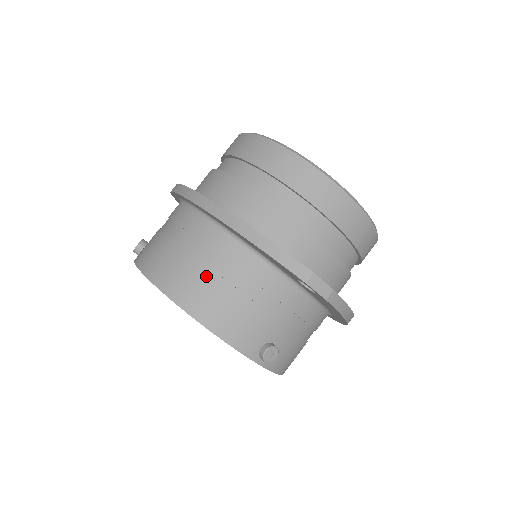
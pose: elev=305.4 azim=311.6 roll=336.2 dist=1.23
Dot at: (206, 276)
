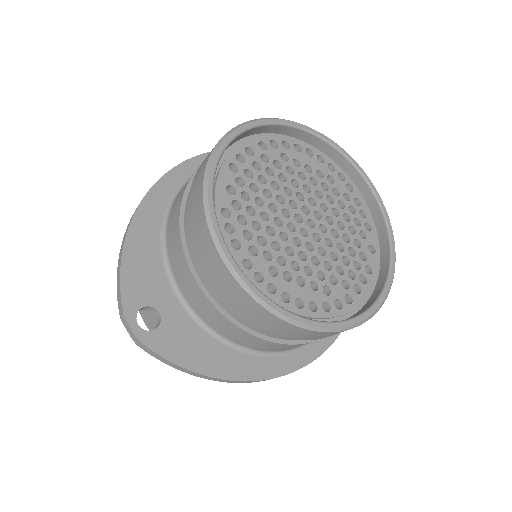
Dot at: occluded
